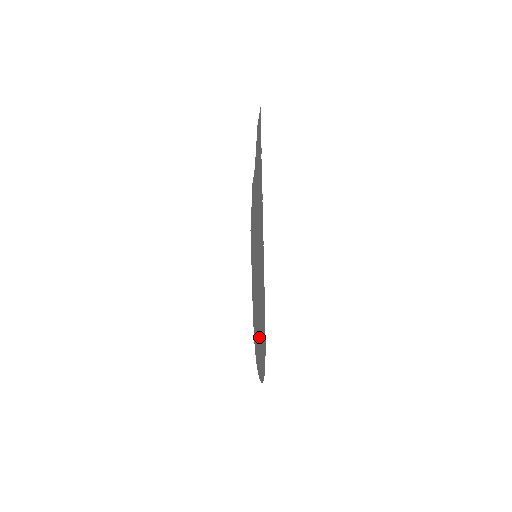
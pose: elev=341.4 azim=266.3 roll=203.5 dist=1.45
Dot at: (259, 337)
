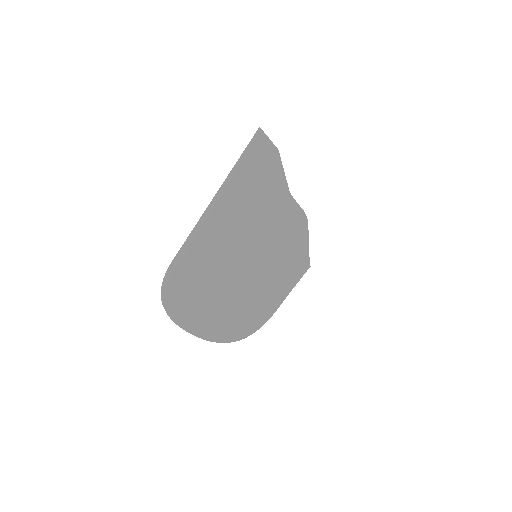
Dot at: (206, 302)
